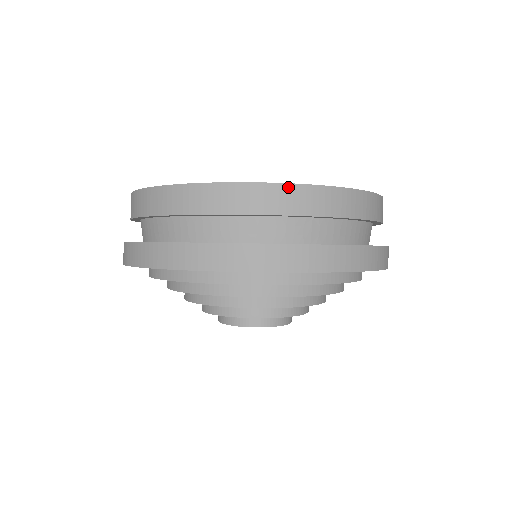
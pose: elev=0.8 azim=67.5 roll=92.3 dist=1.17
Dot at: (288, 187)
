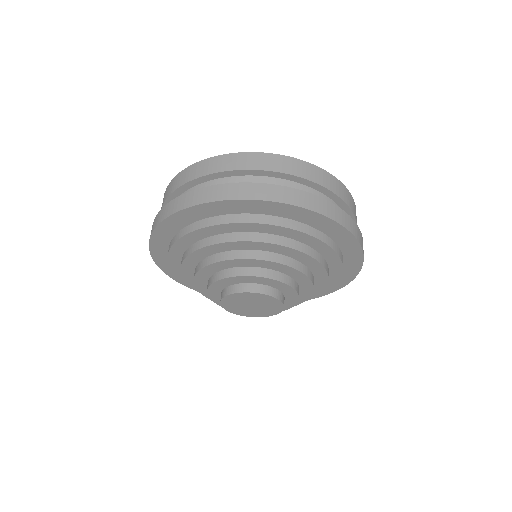
Dot at: (334, 178)
